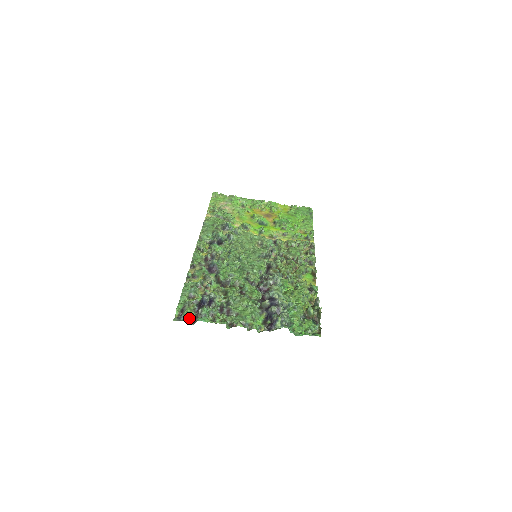
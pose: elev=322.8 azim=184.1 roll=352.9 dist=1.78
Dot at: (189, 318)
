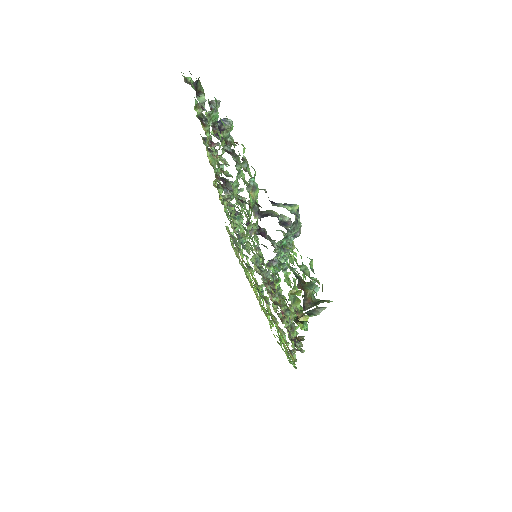
Dot at: (199, 84)
